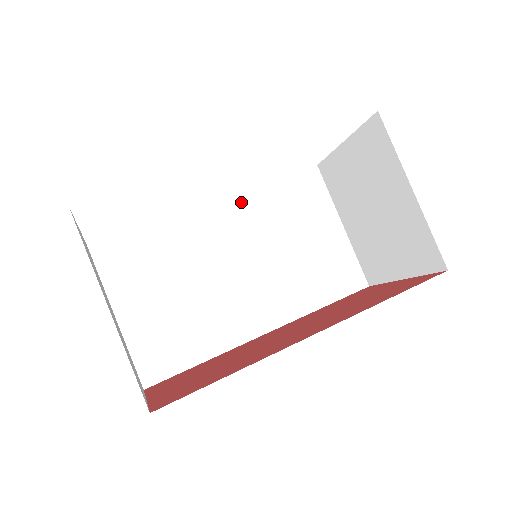
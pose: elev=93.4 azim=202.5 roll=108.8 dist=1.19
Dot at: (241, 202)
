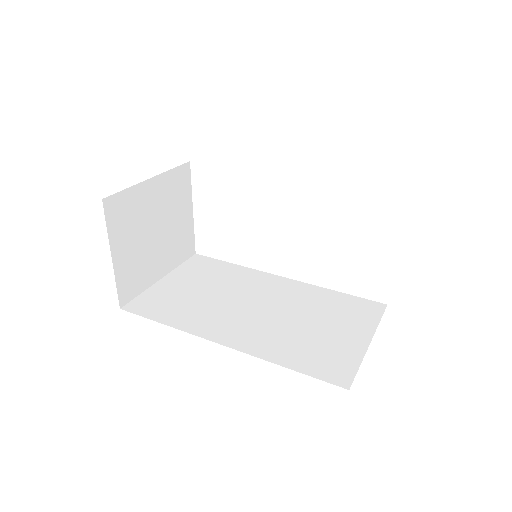
Dot at: (301, 287)
